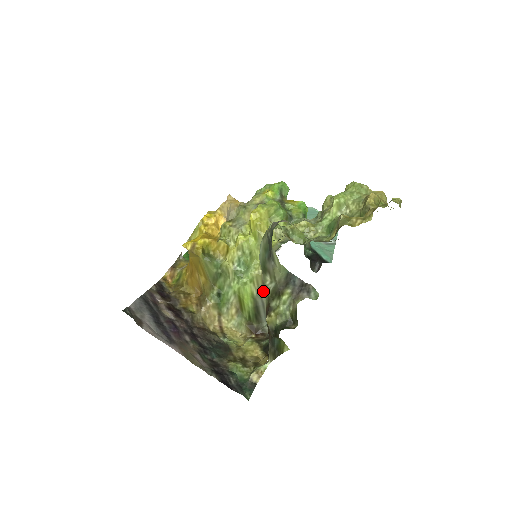
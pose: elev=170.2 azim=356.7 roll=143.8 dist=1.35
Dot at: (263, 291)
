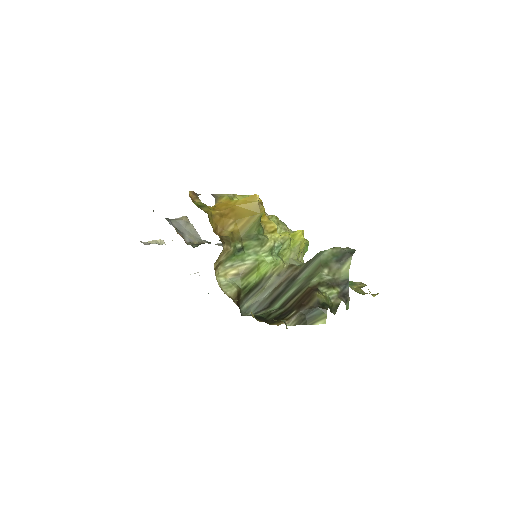
Dot at: (271, 279)
